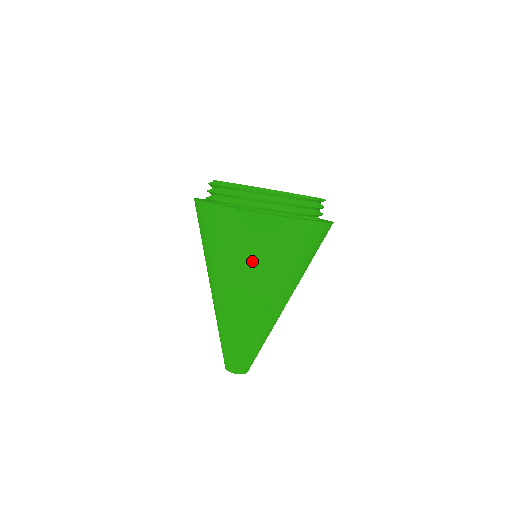
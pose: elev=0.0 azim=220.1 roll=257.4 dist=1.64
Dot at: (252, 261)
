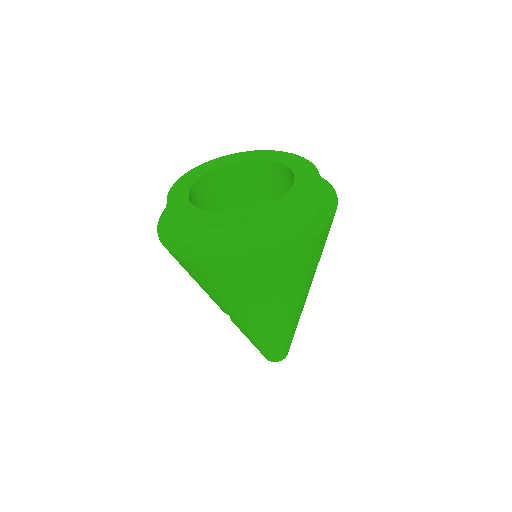
Dot at: (310, 274)
